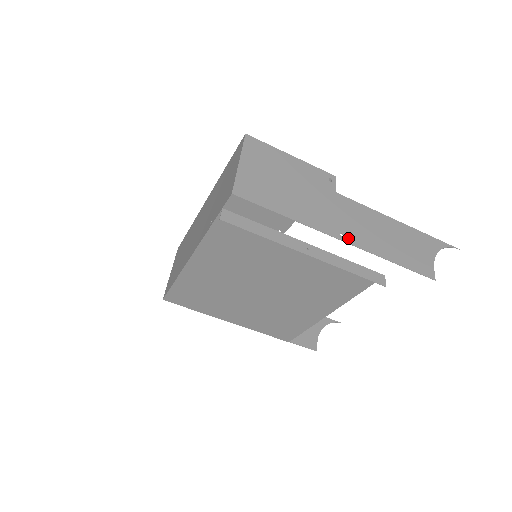
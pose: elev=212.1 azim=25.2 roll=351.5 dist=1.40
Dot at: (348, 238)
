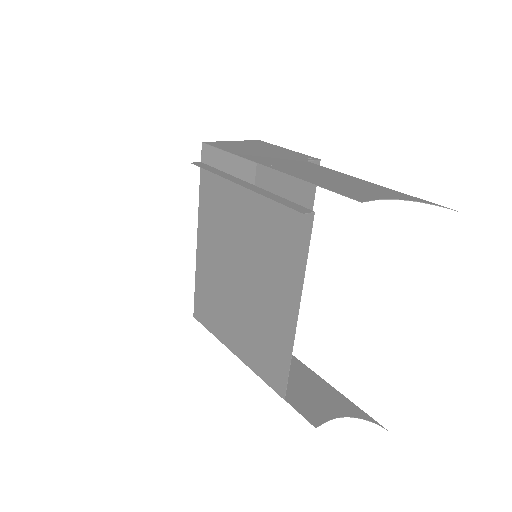
Dot at: (277, 168)
